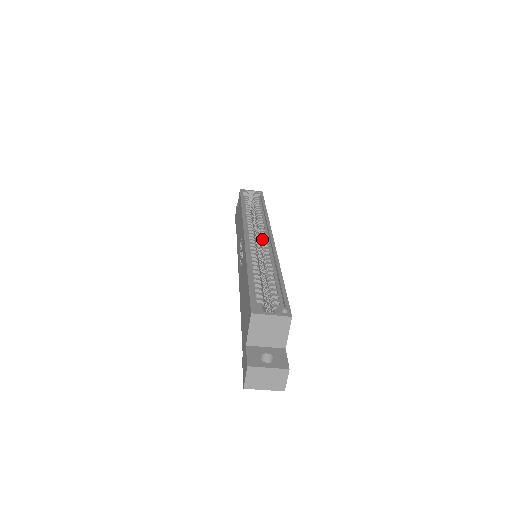
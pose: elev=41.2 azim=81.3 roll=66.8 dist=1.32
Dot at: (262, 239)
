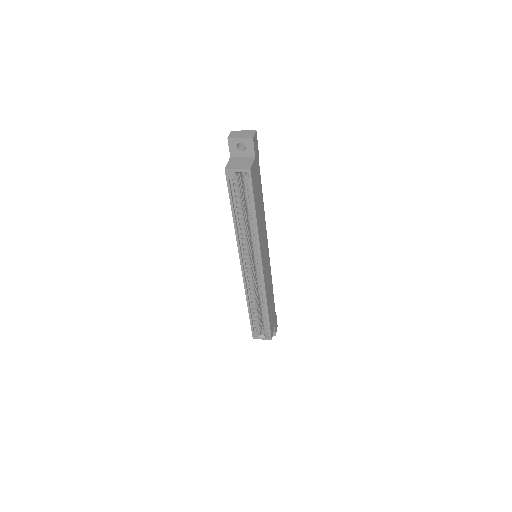
Dot at: (256, 267)
